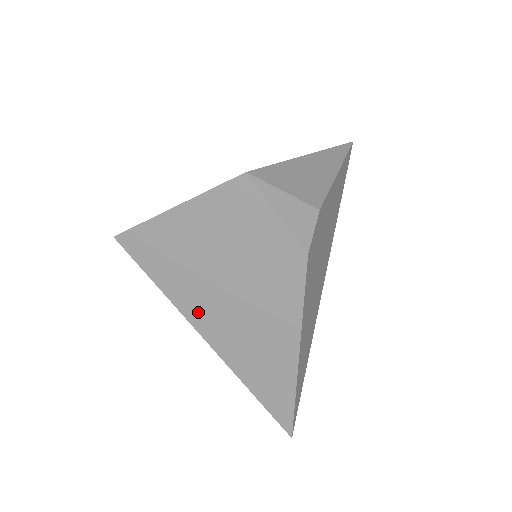
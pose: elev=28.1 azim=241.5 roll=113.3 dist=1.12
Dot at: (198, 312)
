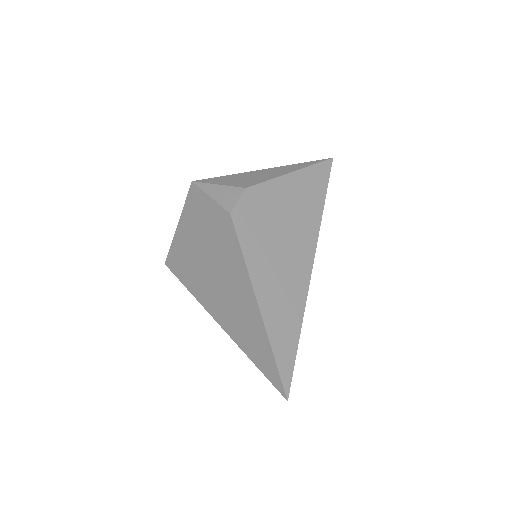
Dot at: (205, 297)
